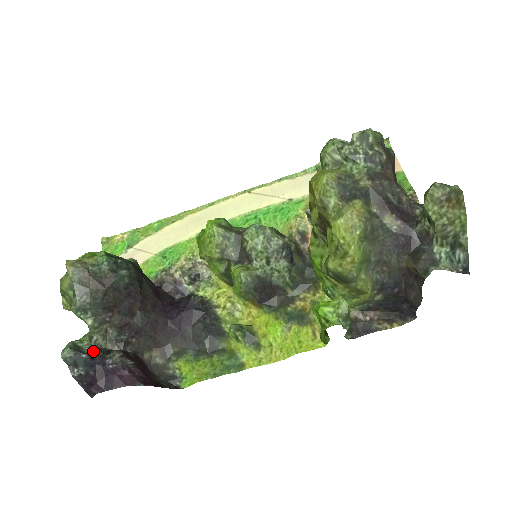
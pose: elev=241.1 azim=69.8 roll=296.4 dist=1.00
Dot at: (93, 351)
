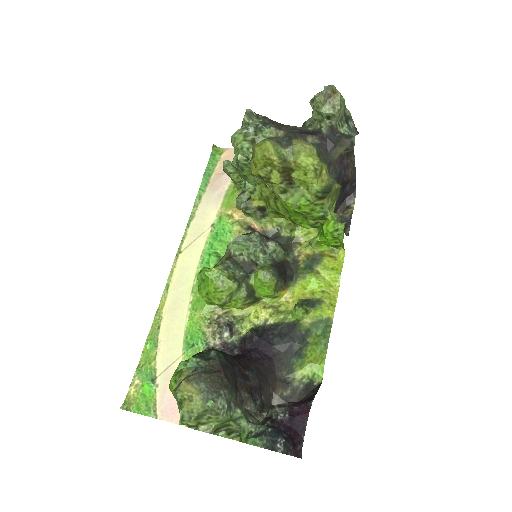
Dot at: (265, 425)
